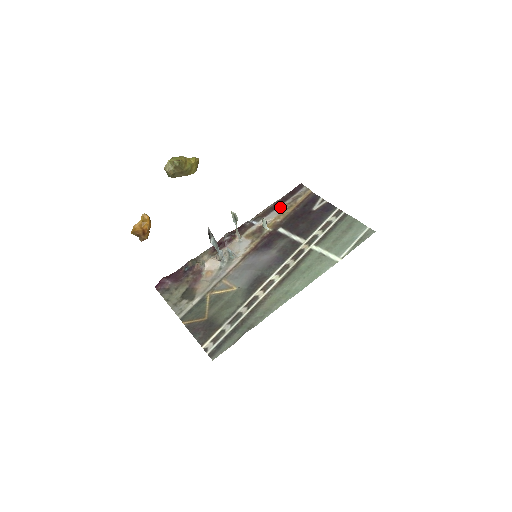
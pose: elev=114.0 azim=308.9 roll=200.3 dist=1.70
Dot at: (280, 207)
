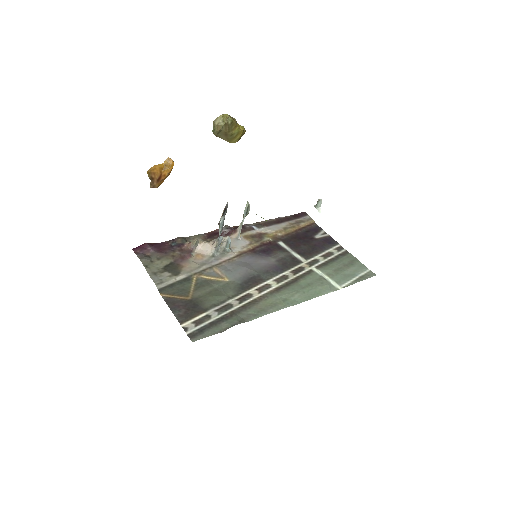
Dot at: (282, 224)
